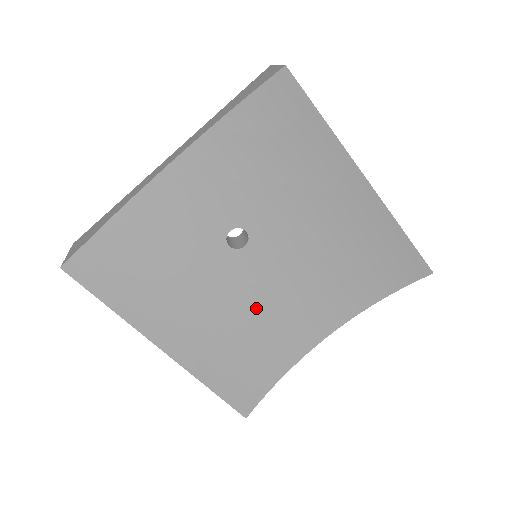
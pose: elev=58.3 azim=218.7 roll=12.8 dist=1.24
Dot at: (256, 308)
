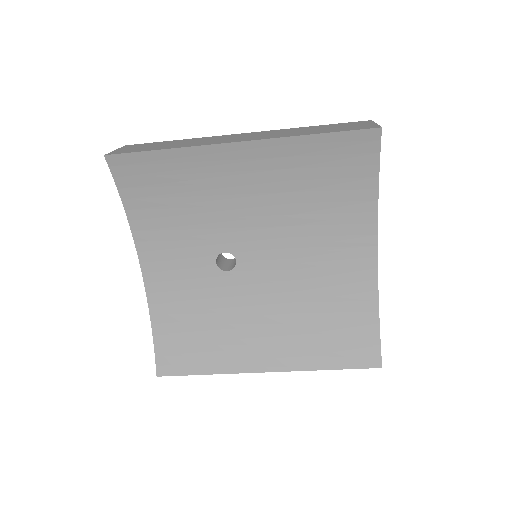
Dot at: (296, 288)
